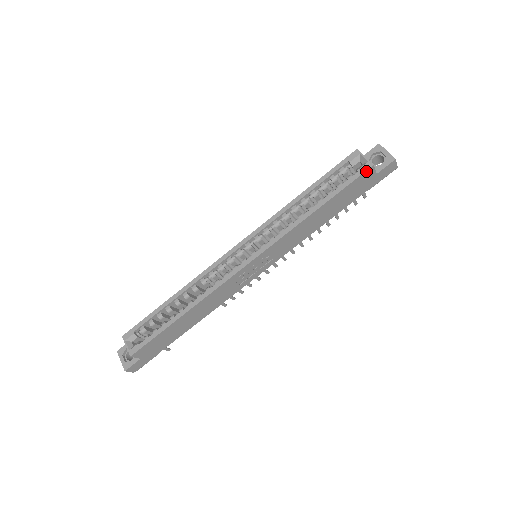
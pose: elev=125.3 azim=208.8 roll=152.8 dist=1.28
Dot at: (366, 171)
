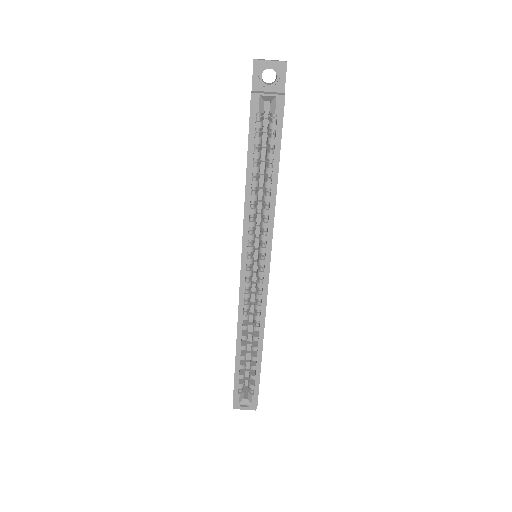
Dot at: occluded
